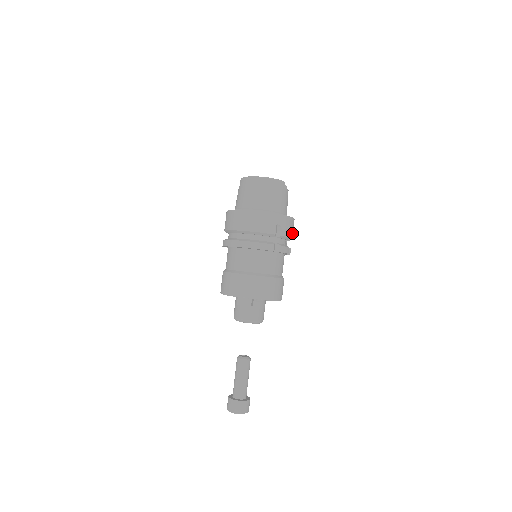
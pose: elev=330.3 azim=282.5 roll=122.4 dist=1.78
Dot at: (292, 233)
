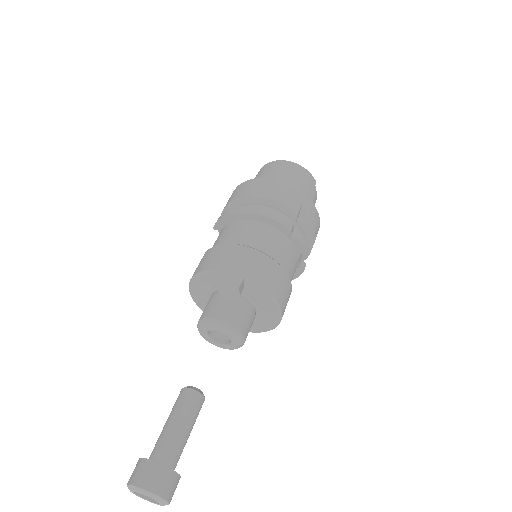
Dot at: (312, 246)
